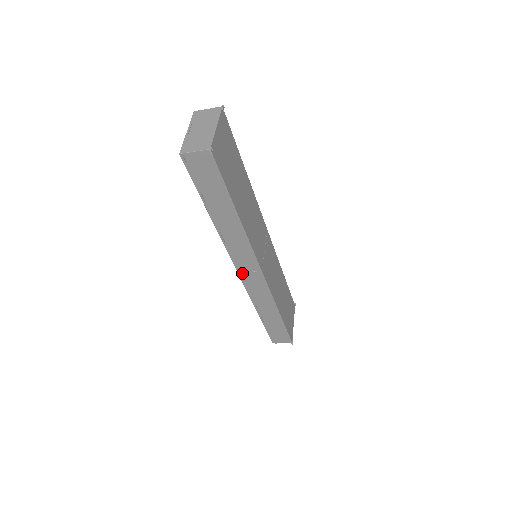
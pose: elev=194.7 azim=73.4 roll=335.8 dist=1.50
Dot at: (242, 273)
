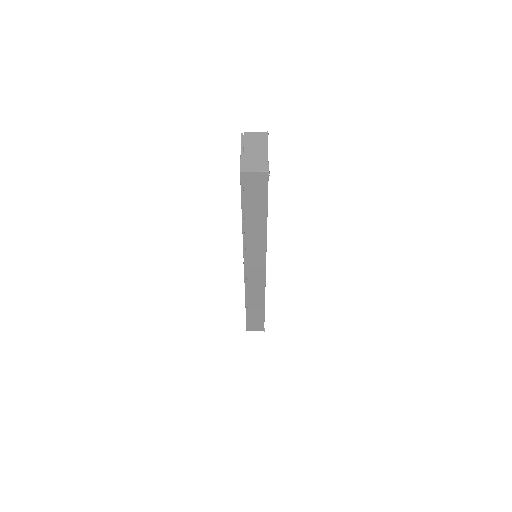
Dot at: (248, 271)
